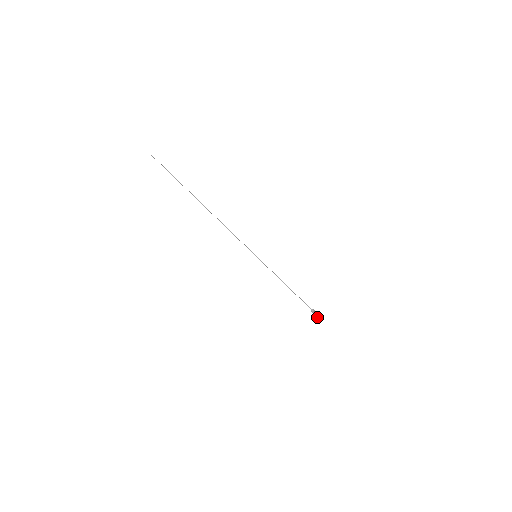
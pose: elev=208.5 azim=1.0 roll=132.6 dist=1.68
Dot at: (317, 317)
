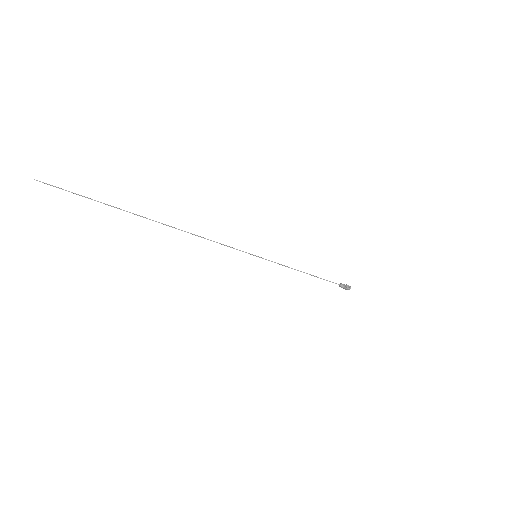
Dot at: occluded
